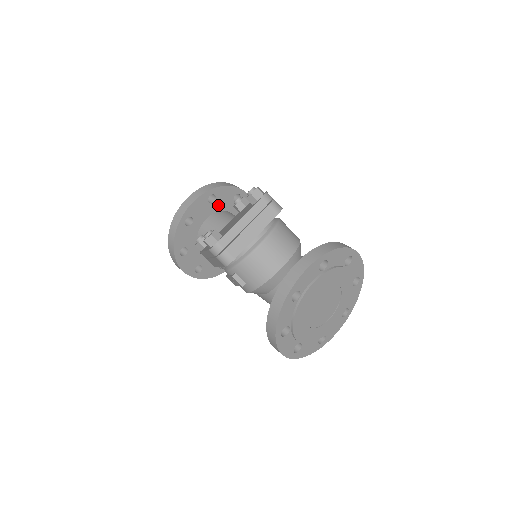
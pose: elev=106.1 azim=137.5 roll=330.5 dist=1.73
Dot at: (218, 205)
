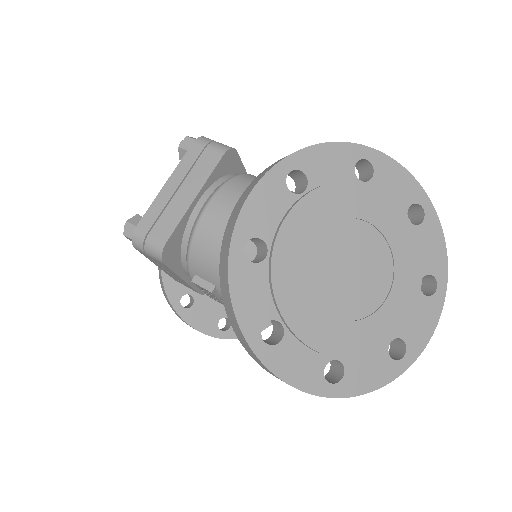
Dot at: occluded
